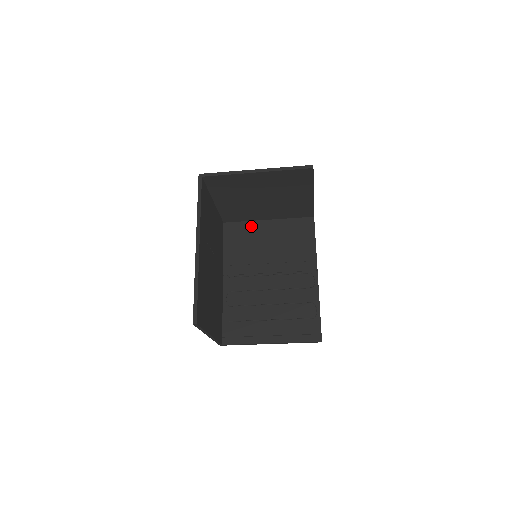
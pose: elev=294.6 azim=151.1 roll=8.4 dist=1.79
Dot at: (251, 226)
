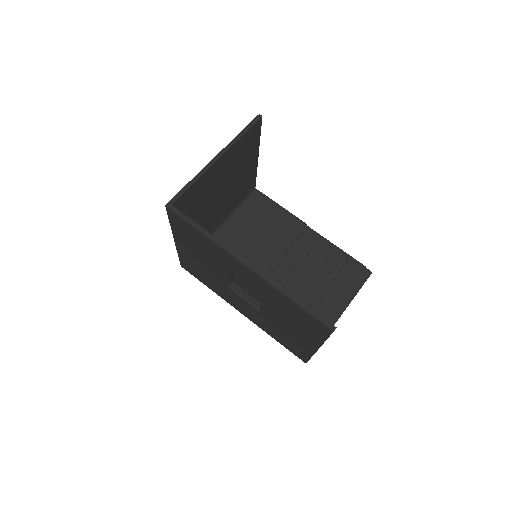
Dot at: occluded
